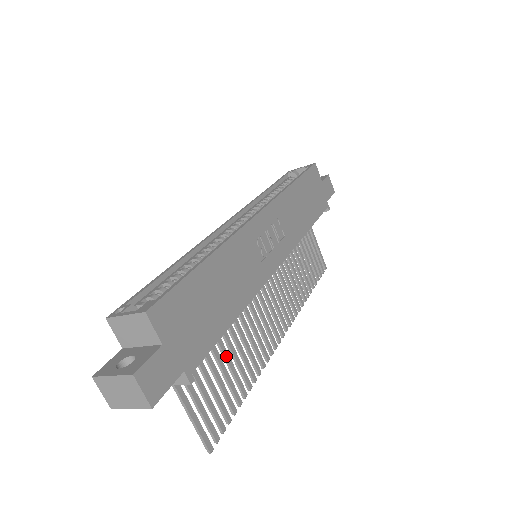
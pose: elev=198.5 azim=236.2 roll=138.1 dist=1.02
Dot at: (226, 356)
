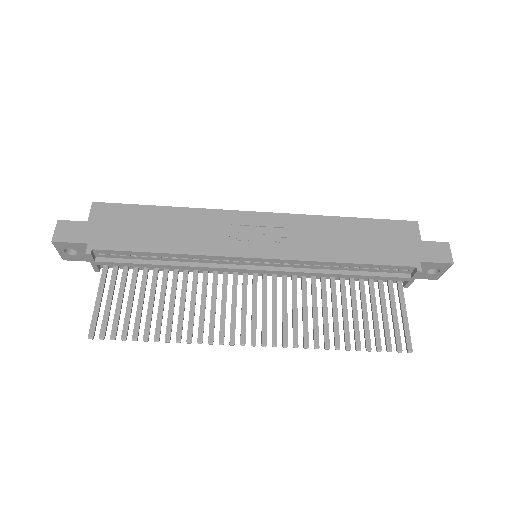
Dot at: (161, 297)
